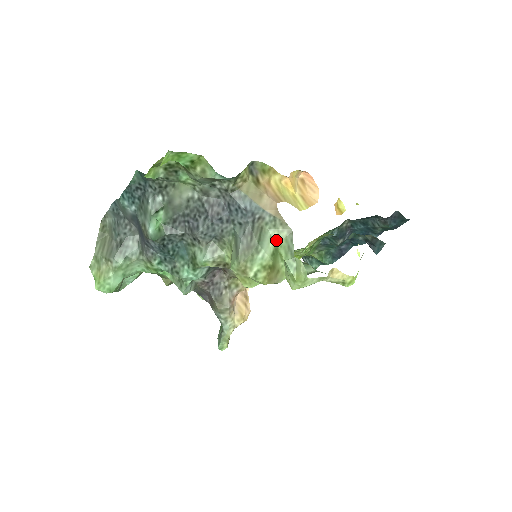
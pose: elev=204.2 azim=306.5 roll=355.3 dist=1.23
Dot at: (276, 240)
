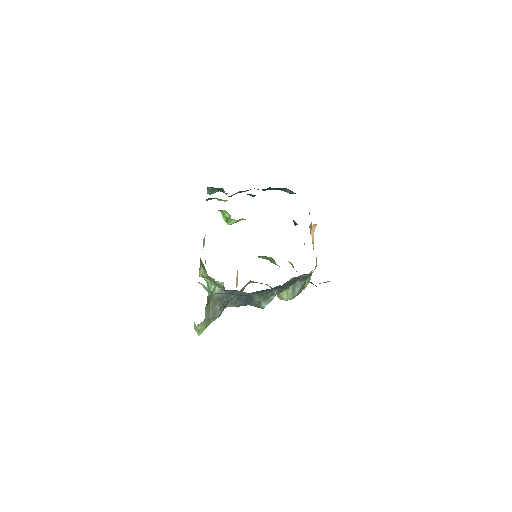
Dot at: occluded
